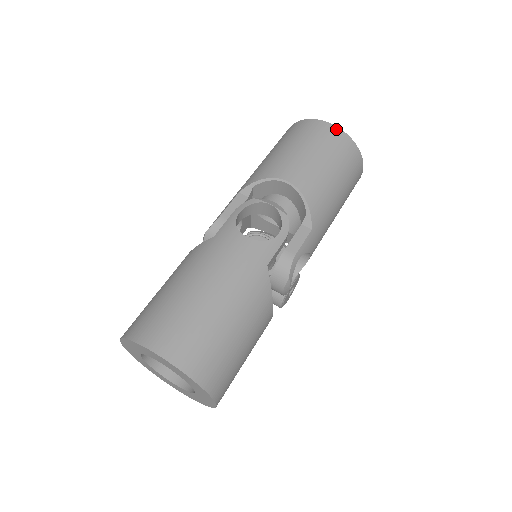
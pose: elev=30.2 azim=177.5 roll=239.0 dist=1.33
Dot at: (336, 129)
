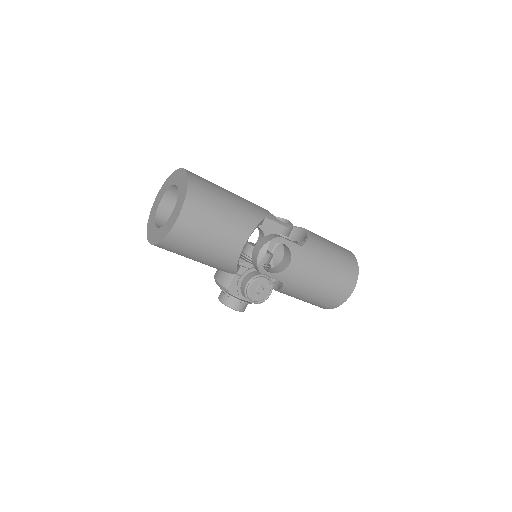
Dot at: (350, 252)
